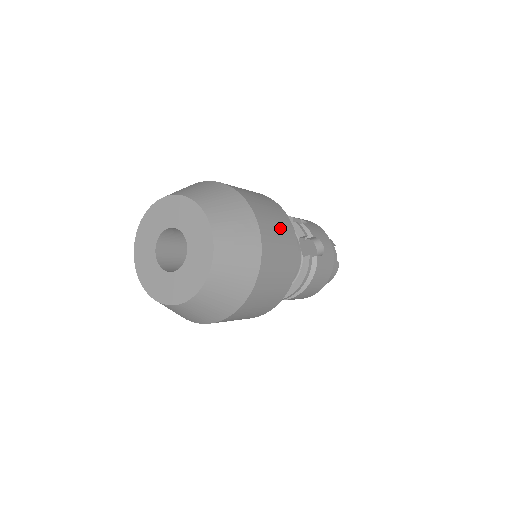
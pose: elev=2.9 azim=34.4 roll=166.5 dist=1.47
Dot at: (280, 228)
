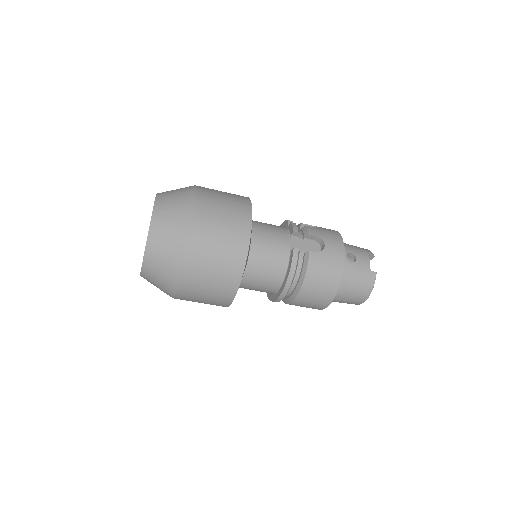
Dot at: (228, 211)
